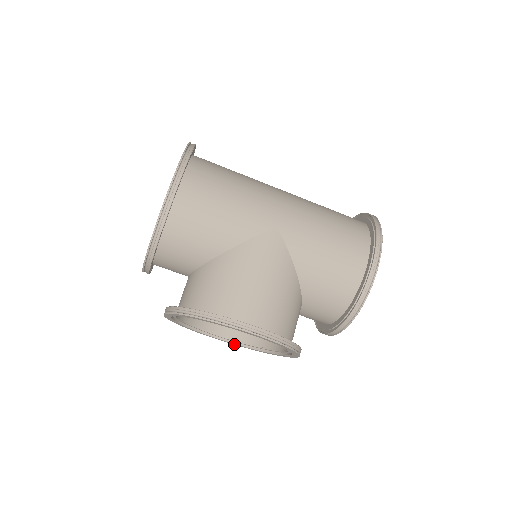
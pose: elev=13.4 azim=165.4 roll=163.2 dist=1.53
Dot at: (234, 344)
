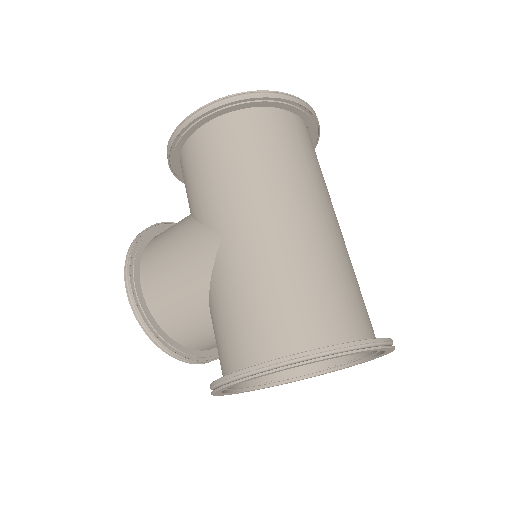
Dot at: occluded
